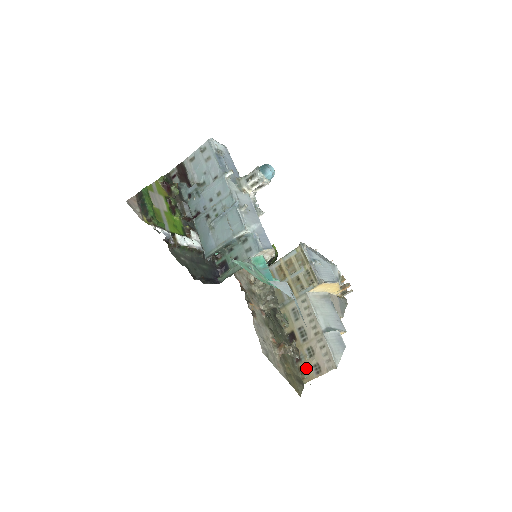
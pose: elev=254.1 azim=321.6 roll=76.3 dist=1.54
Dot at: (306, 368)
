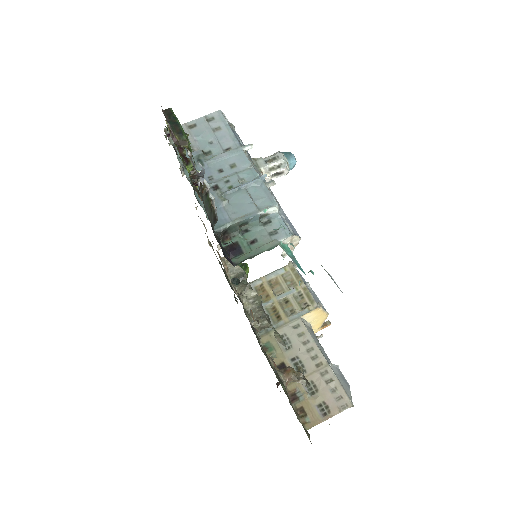
Dot at: (307, 409)
